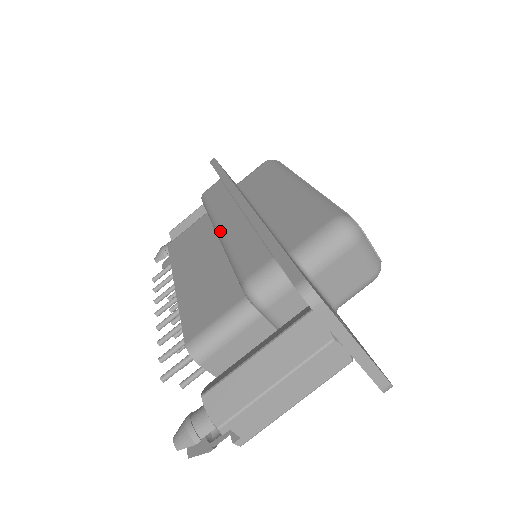
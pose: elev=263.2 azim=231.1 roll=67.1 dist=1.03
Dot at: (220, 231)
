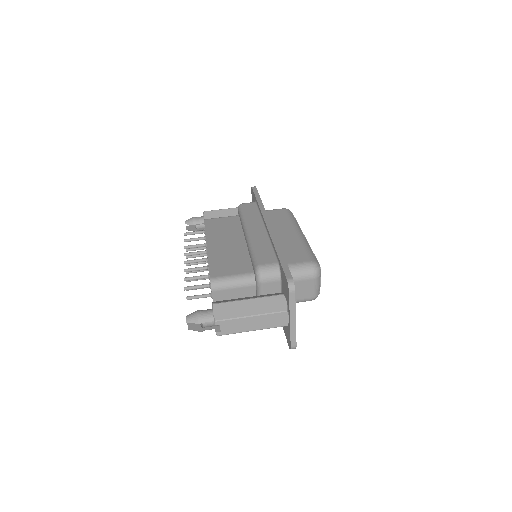
Dot at: (249, 233)
